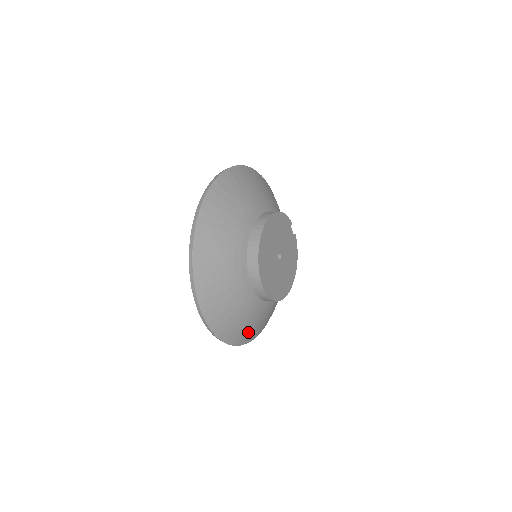
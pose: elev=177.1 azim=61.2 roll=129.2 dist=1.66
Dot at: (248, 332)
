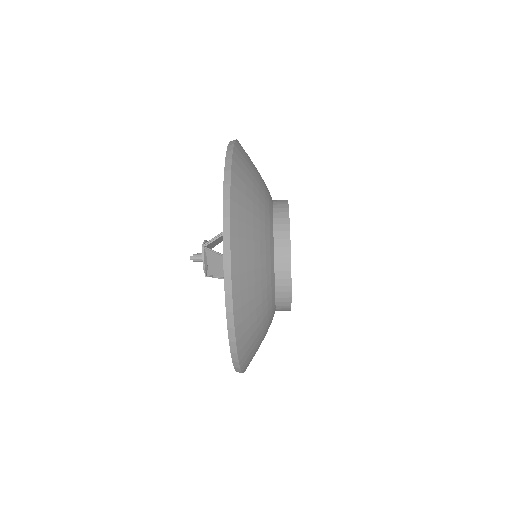
Dot at: (253, 350)
